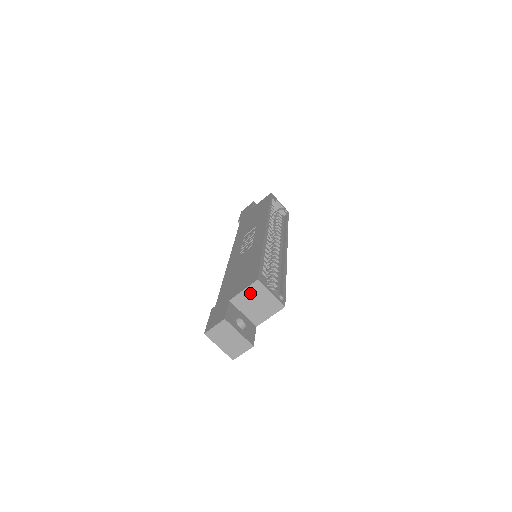
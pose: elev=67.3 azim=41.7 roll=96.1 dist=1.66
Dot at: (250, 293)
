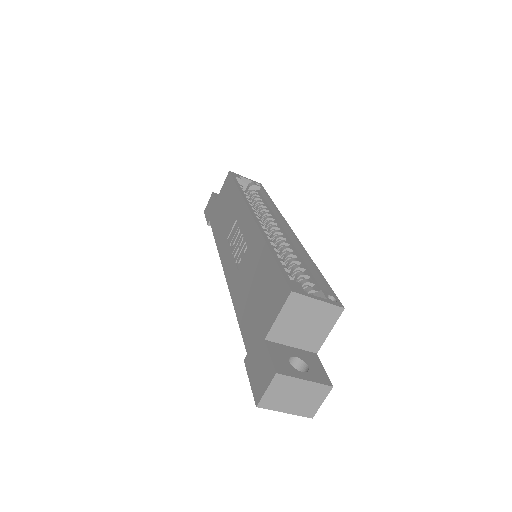
Dot at: (289, 315)
